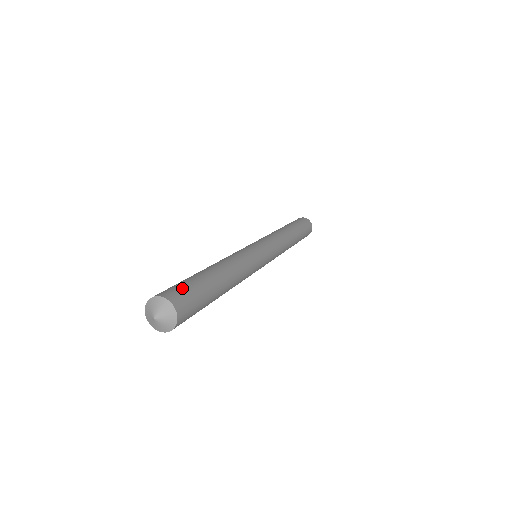
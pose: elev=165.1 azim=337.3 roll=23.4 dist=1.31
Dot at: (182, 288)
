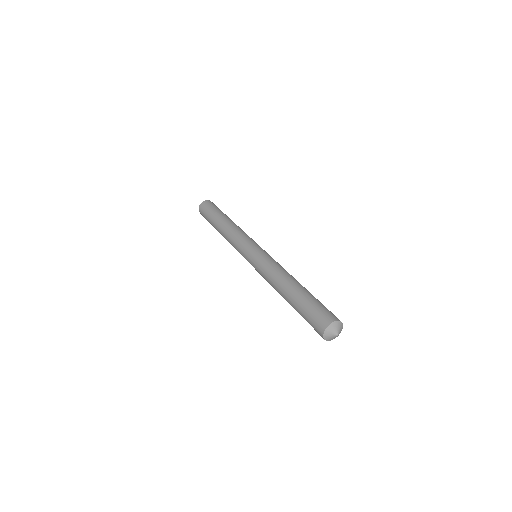
Dot at: (320, 311)
